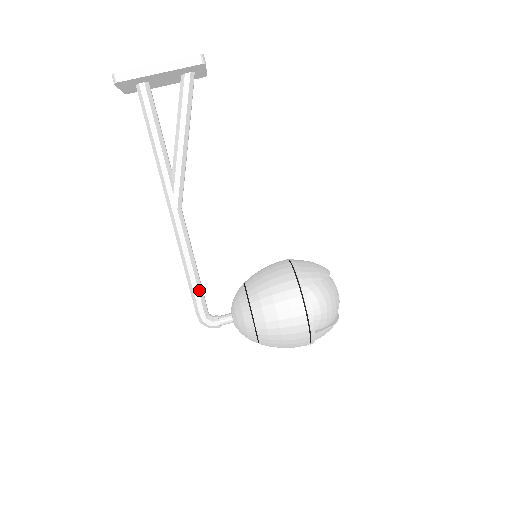
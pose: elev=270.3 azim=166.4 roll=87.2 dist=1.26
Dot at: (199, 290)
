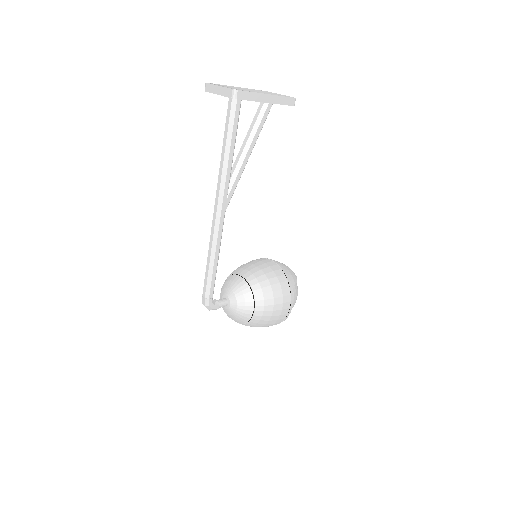
Dot at: occluded
